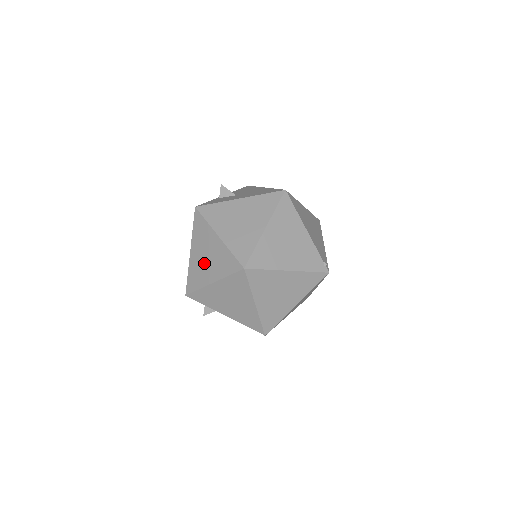
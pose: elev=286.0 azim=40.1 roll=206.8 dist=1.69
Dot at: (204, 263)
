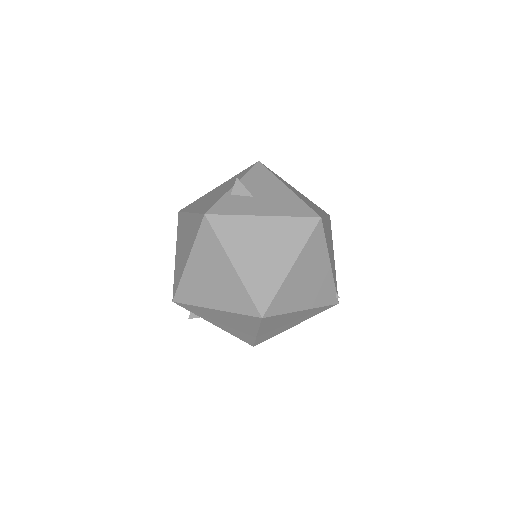
Dot at: (206, 283)
